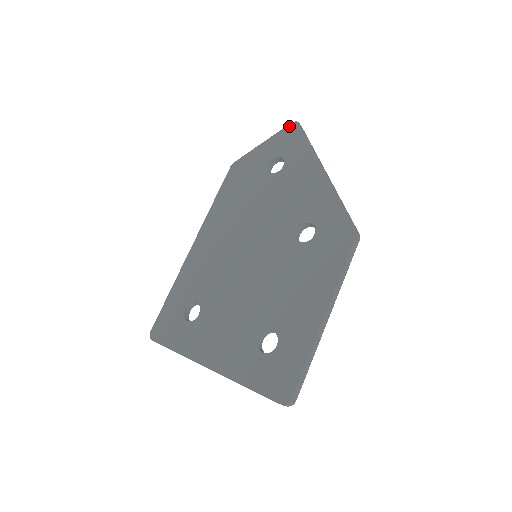
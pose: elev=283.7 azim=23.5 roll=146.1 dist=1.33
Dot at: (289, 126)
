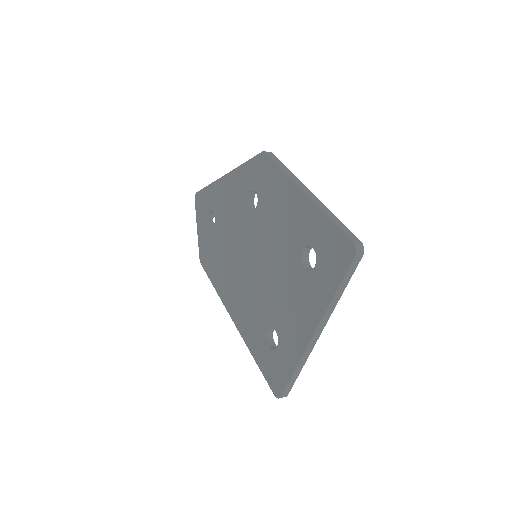
Dot at: (195, 202)
